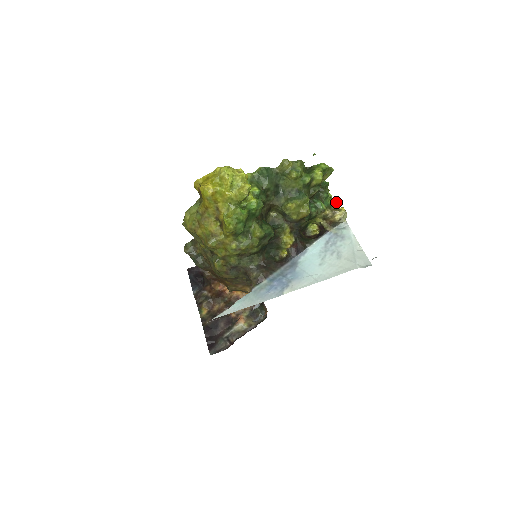
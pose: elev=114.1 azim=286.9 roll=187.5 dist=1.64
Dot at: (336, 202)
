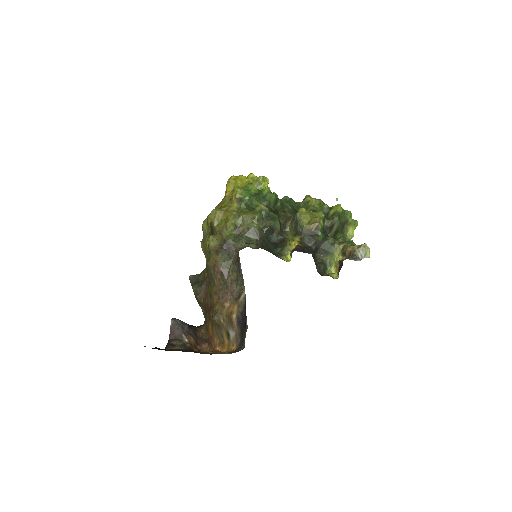
Dot at: occluded
